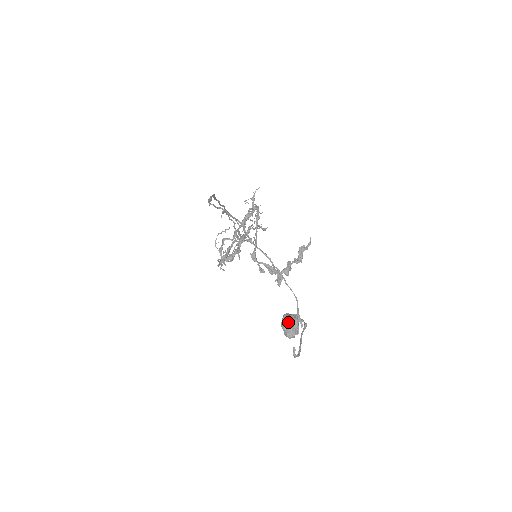
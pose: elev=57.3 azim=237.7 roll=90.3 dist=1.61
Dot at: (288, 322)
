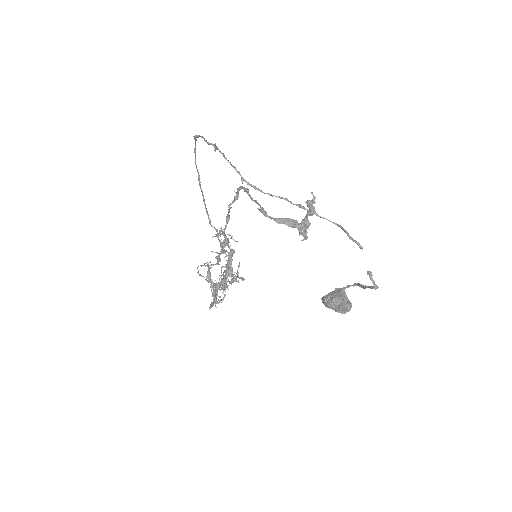
Dot at: (333, 296)
